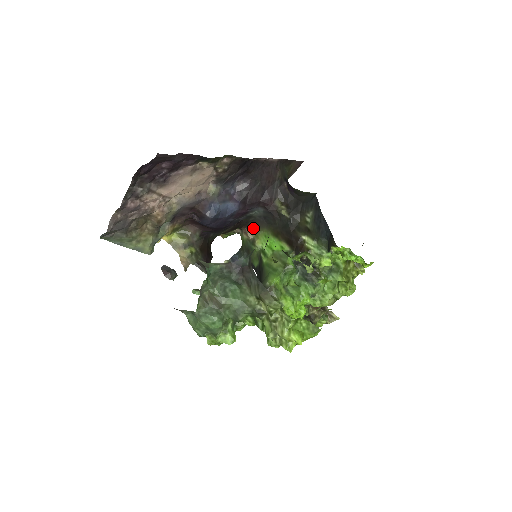
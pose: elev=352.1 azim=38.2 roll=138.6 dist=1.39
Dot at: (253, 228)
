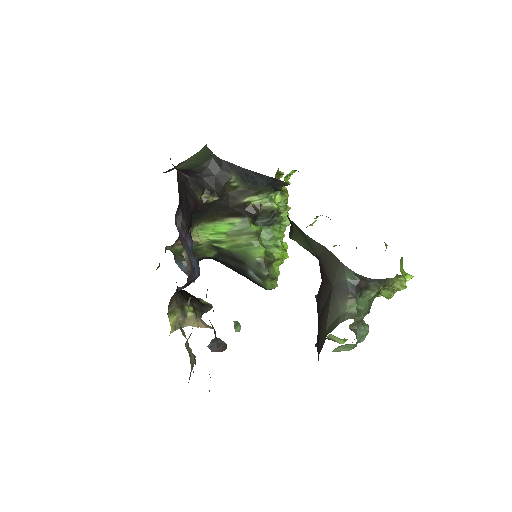
Dot at: occluded
